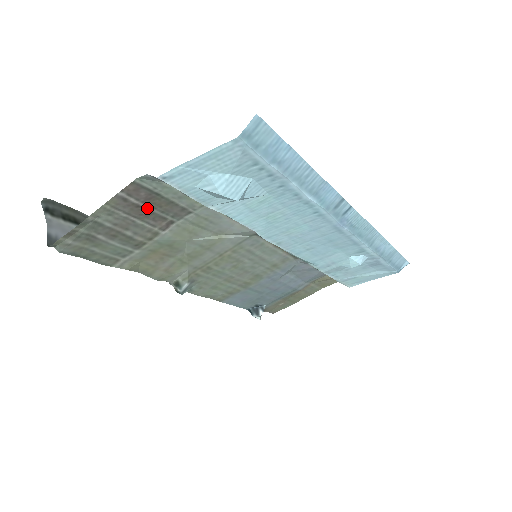
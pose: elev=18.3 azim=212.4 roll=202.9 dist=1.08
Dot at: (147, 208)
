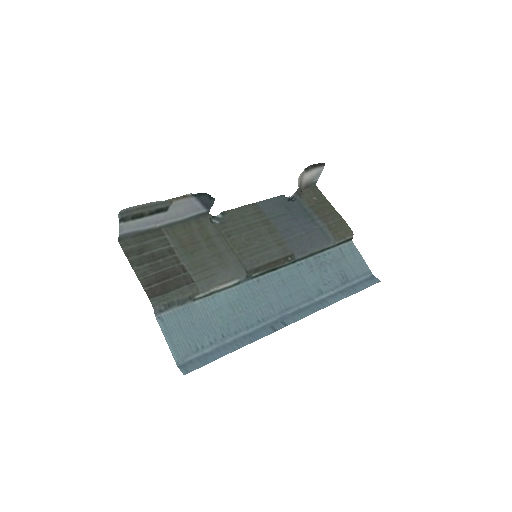
Dot at: (165, 280)
